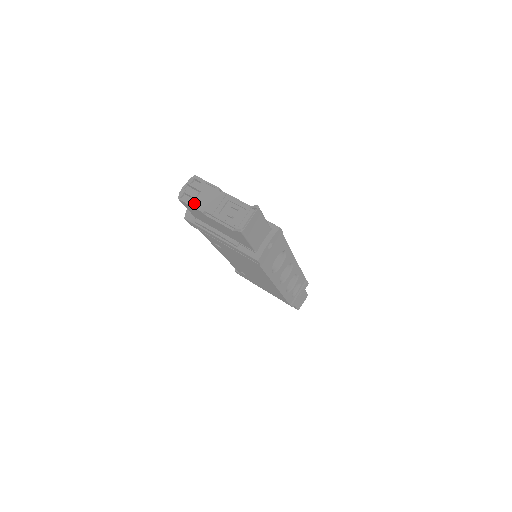
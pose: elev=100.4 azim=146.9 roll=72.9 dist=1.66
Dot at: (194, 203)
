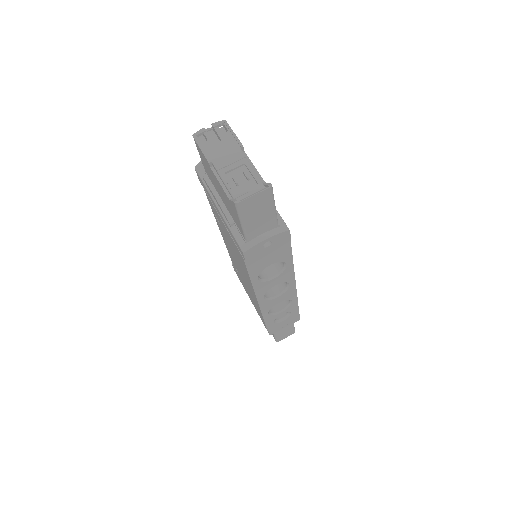
Dot at: (206, 148)
